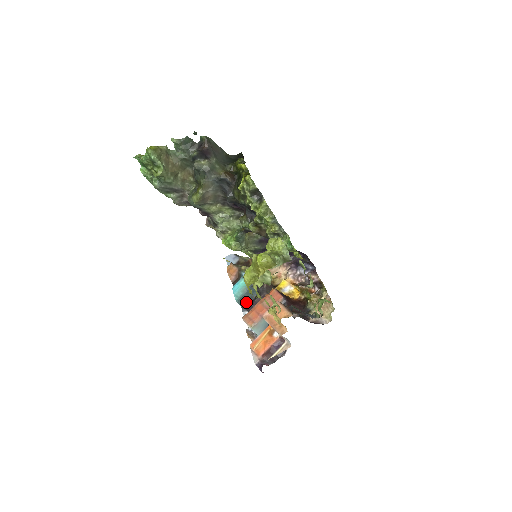
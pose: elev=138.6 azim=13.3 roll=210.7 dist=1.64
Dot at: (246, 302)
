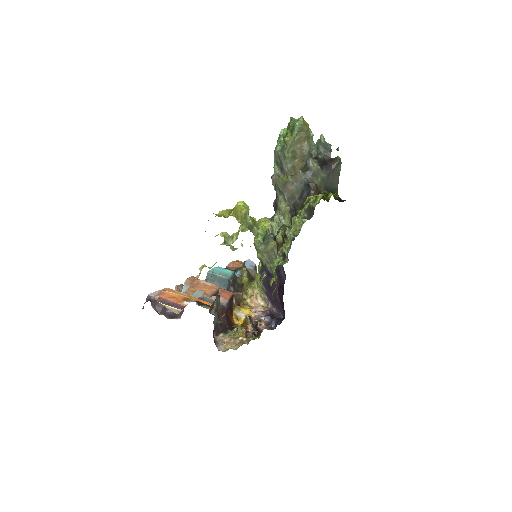
Dot at: (212, 283)
